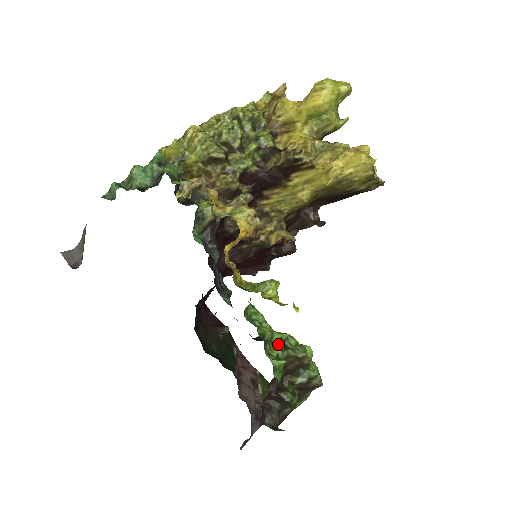
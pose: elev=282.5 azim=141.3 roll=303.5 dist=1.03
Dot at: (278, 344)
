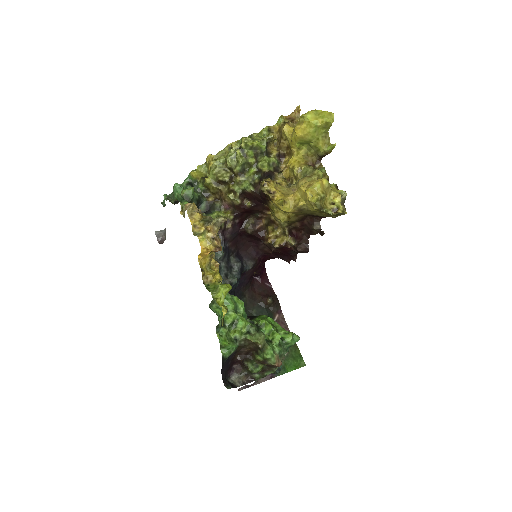
Dot at: (241, 329)
